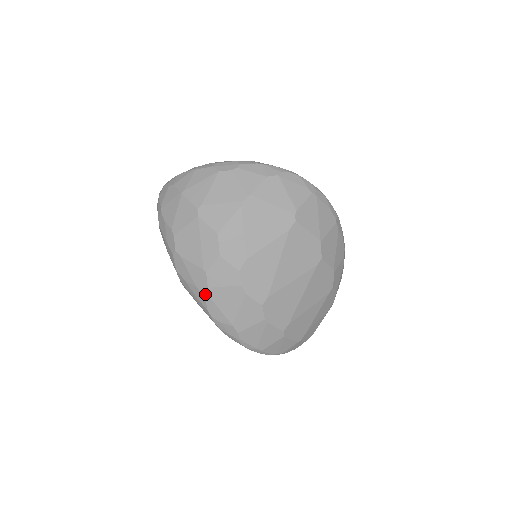
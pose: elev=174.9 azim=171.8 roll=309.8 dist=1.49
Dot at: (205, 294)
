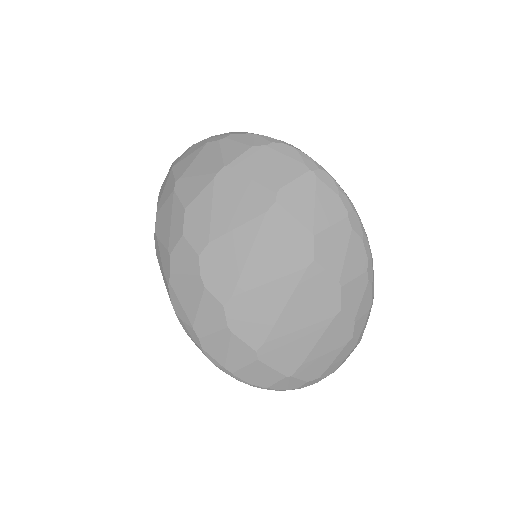
Dot at: (168, 282)
